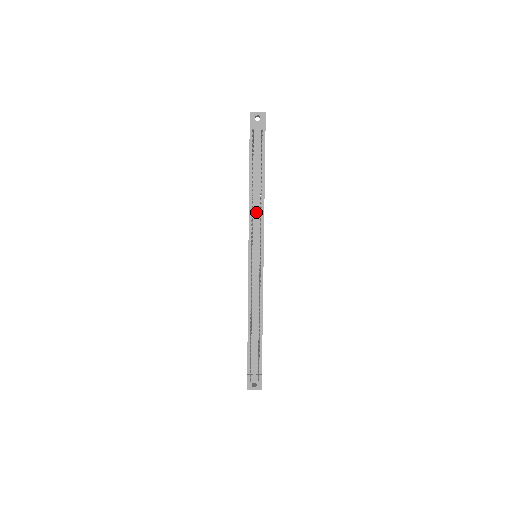
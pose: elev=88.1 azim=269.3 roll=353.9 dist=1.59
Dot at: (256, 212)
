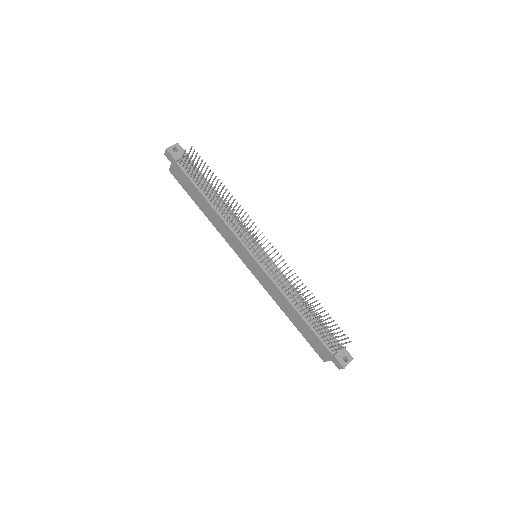
Dot at: (230, 218)
